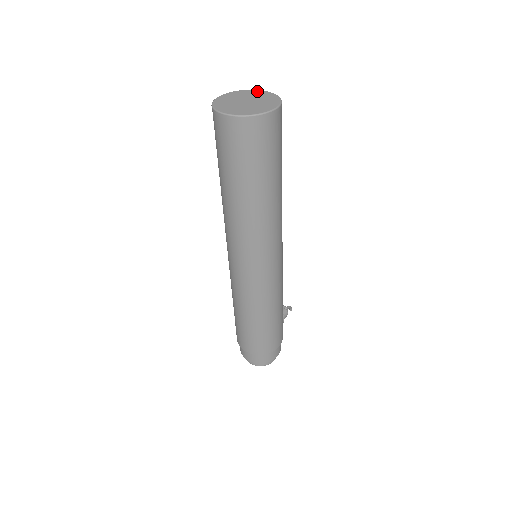
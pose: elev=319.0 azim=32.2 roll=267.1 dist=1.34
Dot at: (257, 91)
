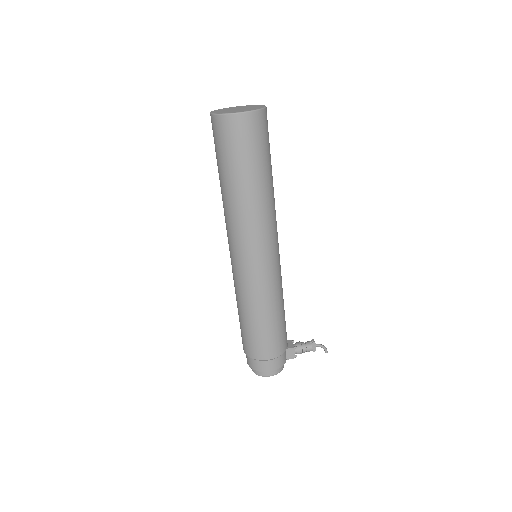
Dot at: (261, 105)
